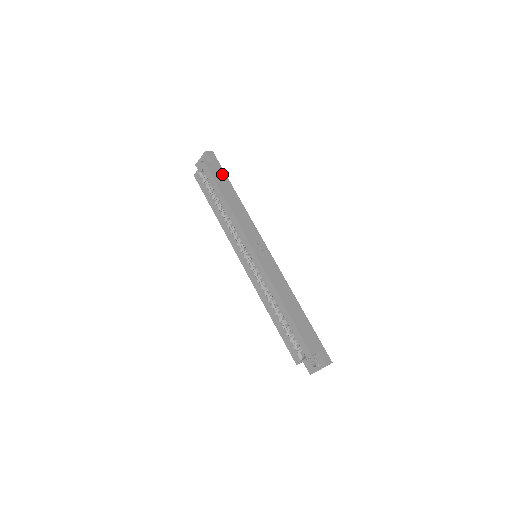
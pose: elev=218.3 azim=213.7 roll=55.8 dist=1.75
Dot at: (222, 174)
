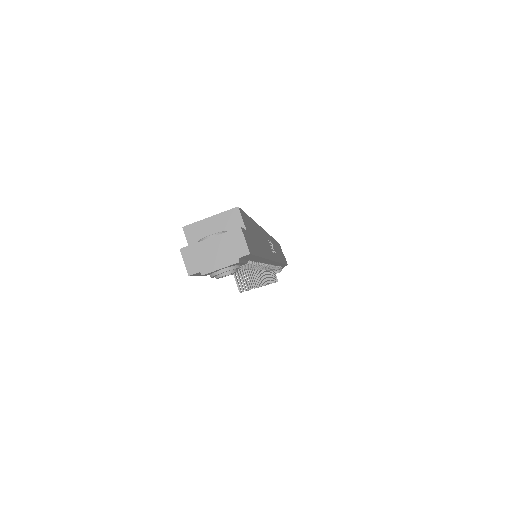
Dot at: occluded
